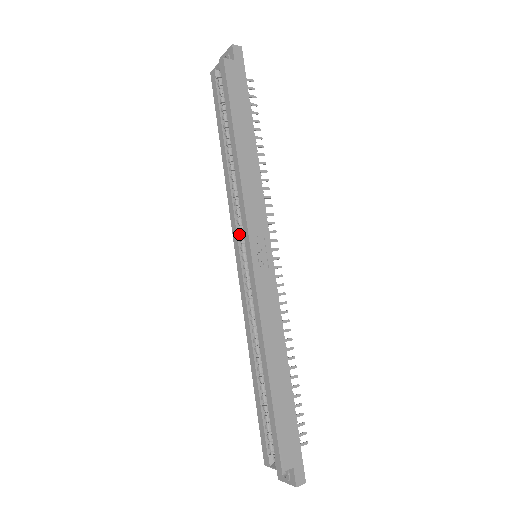
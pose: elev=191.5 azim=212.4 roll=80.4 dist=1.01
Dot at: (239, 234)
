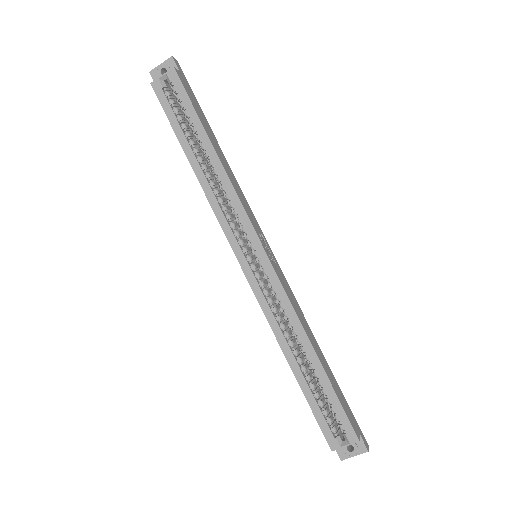
Dot at: (236, 238)
